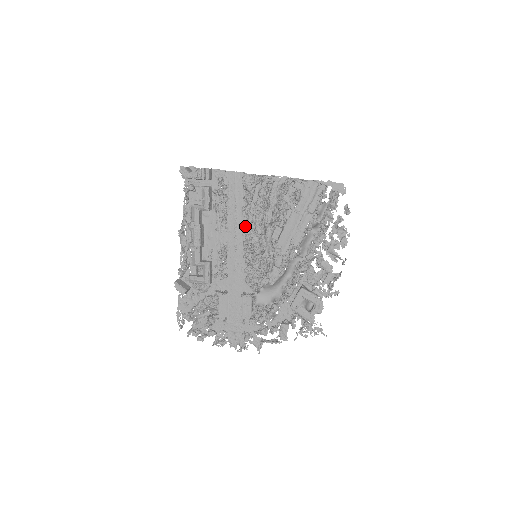
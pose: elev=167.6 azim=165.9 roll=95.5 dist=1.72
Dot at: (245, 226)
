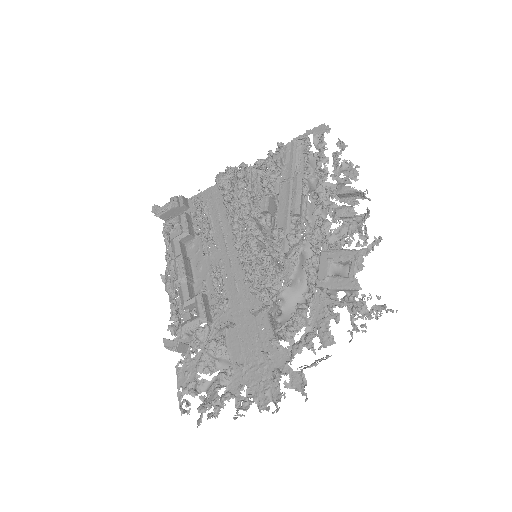
Dot at: (232, 227)
